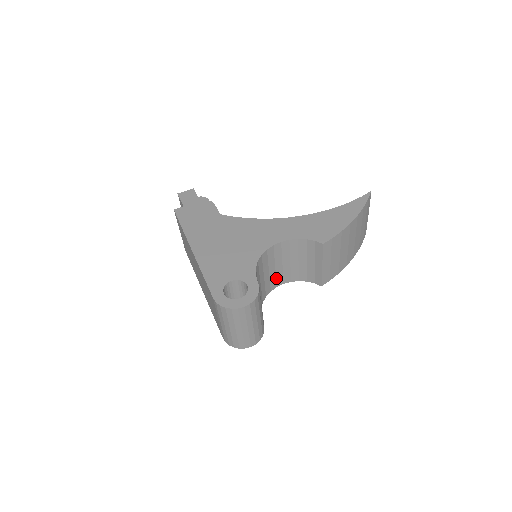
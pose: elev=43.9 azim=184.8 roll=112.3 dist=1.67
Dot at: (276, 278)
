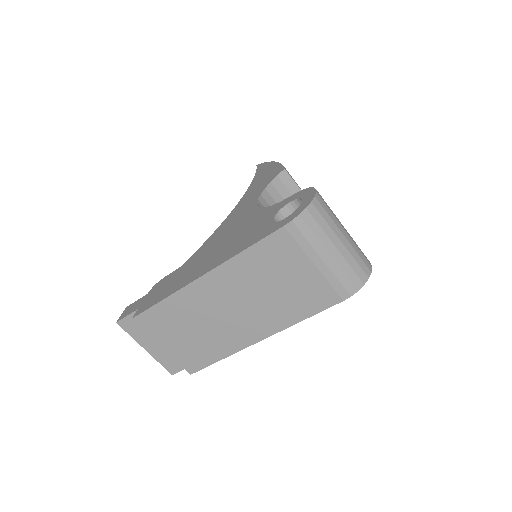
Dot at: occluded
